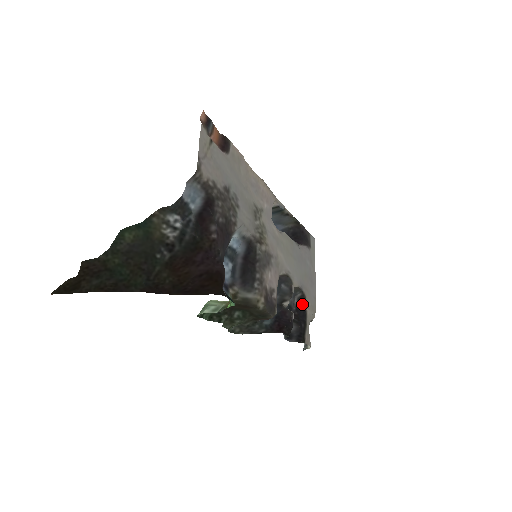
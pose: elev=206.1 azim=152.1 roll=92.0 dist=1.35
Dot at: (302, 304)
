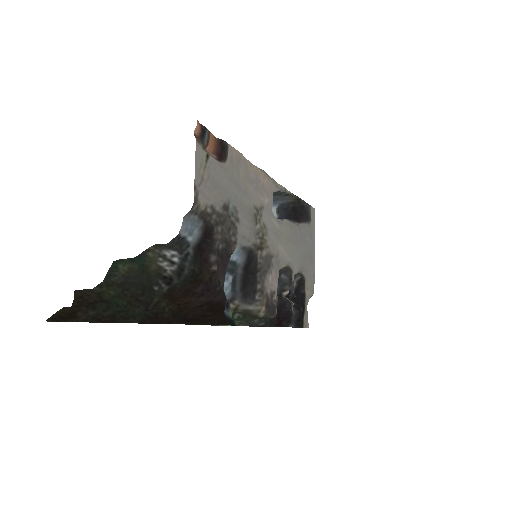
Dot at: (301, 287)
